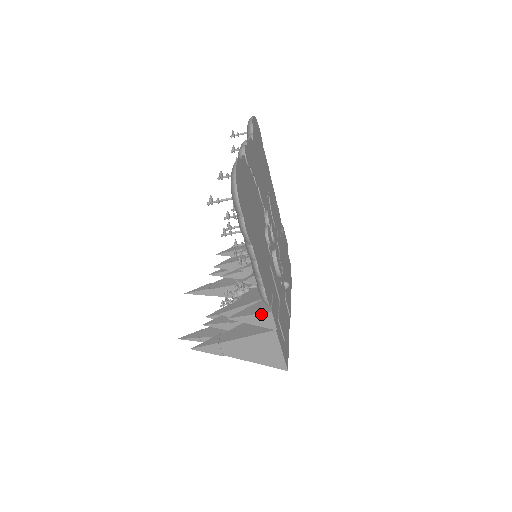
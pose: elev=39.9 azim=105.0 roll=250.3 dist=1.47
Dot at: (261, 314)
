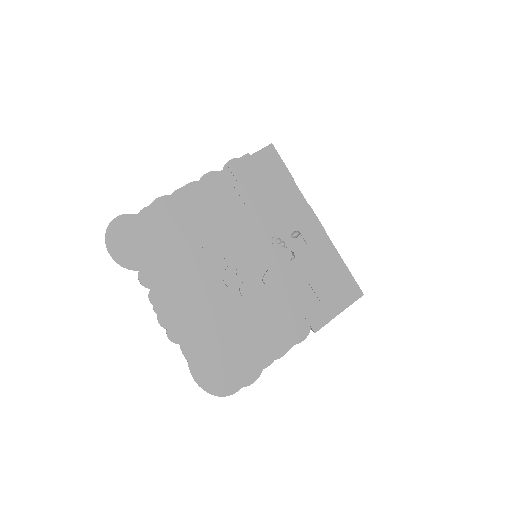
Dot at: (311, 329)
